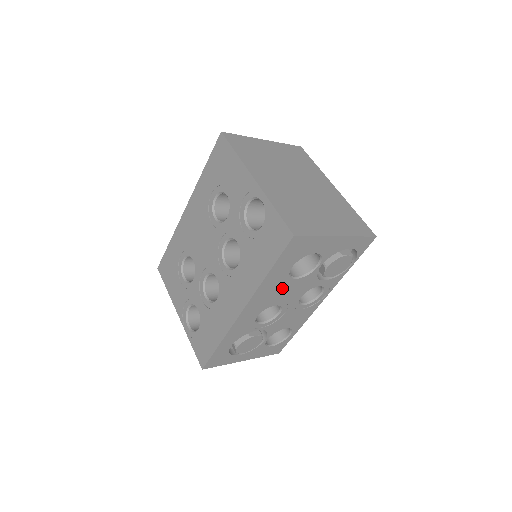
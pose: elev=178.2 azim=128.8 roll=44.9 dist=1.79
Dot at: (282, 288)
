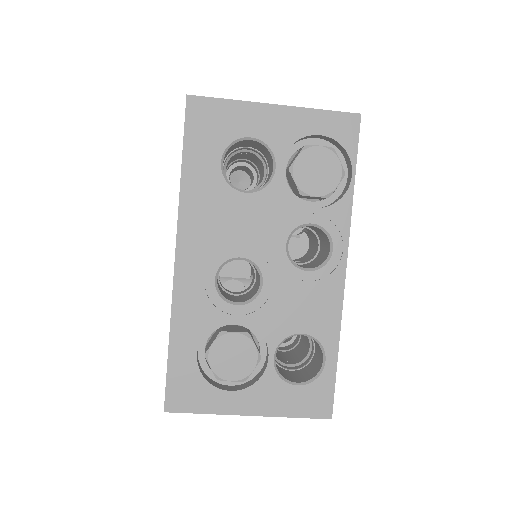
Dot at: (229, 212)
